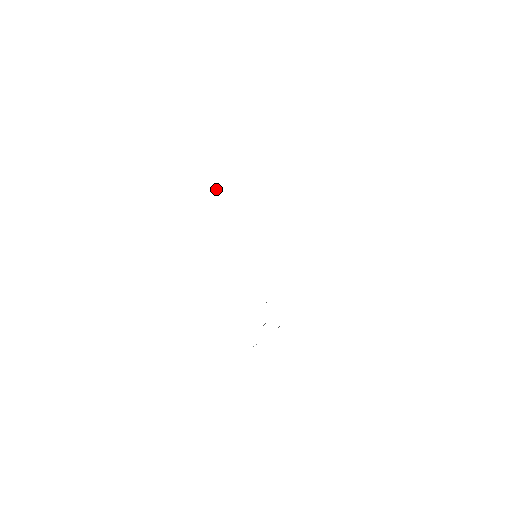
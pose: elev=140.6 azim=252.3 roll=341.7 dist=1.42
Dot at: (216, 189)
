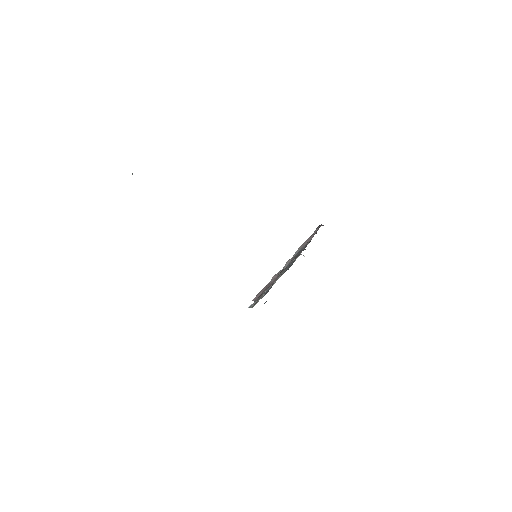
Dot at: occluded
